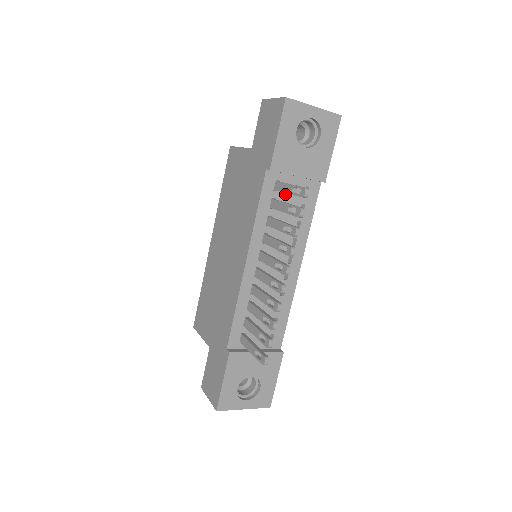
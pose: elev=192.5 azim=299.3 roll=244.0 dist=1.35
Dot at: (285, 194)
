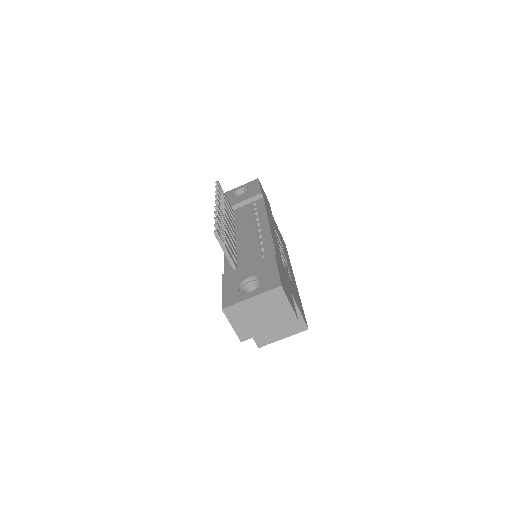
Dot at: (240, 213)
